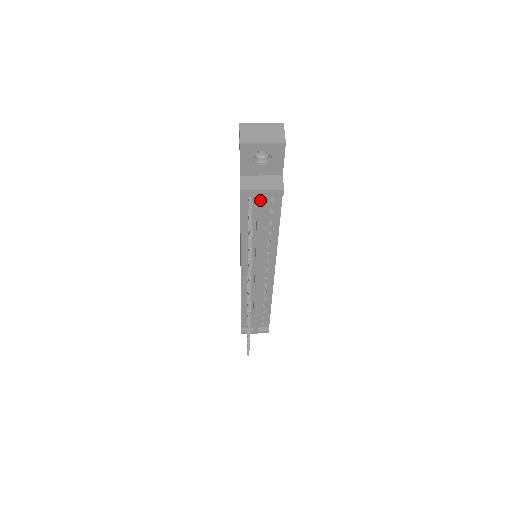
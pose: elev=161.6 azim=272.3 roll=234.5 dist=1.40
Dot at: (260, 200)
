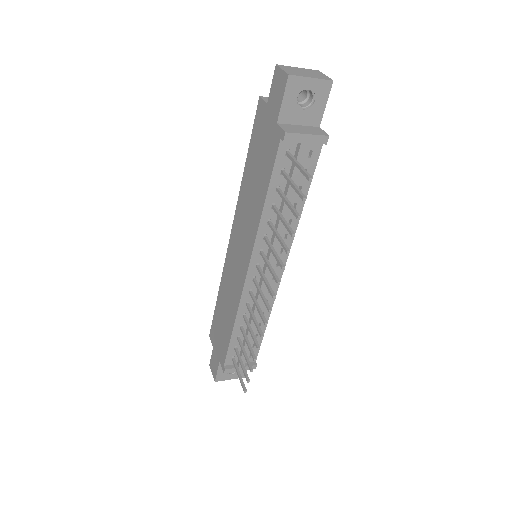
Dot at: (301, 150)
